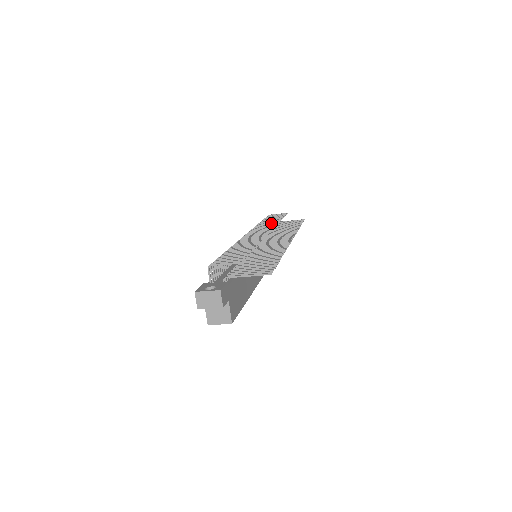
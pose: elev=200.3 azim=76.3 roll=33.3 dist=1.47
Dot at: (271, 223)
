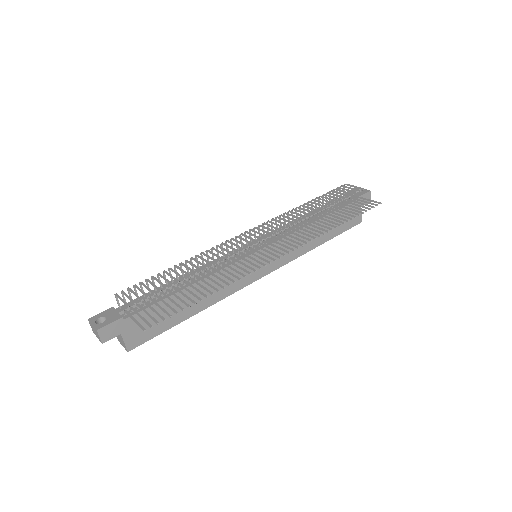
Dot at: (301, 214)
